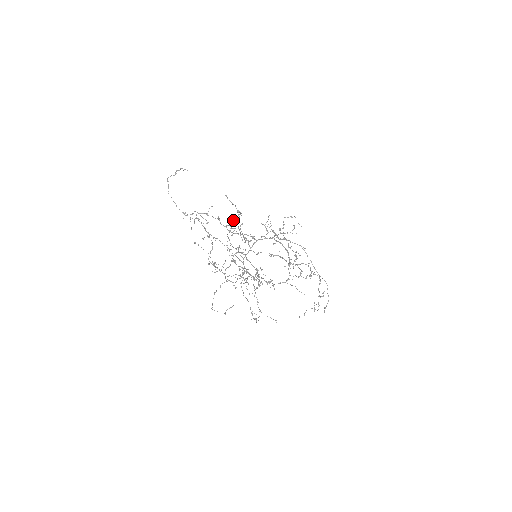
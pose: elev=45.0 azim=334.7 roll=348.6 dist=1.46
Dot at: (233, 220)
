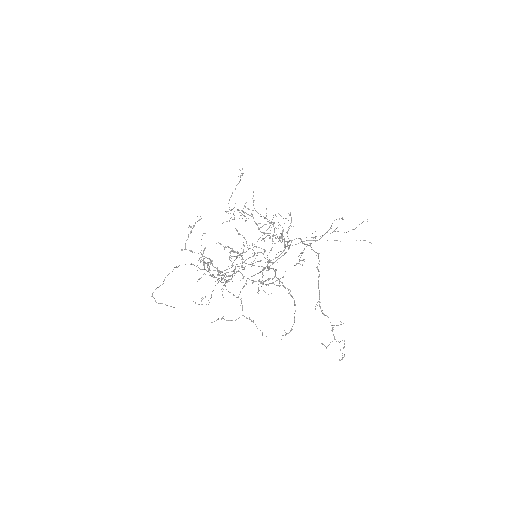
Dot at: (272, 219)
